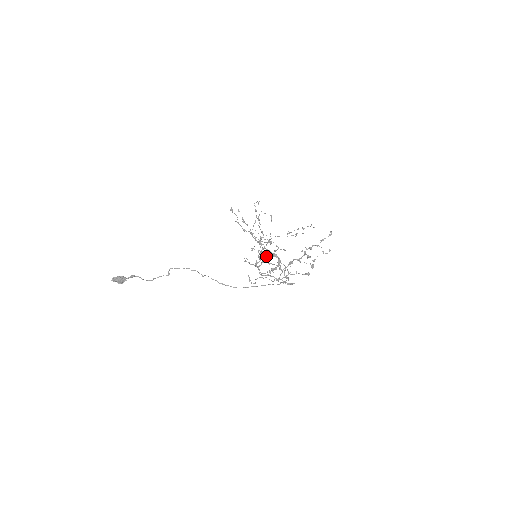
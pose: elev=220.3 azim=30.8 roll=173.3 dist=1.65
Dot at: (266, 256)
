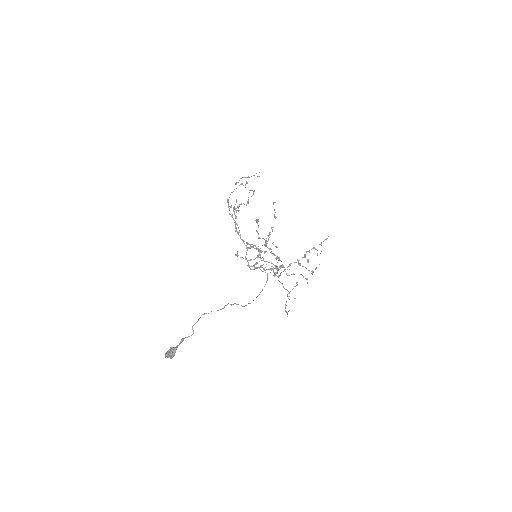
Dot at: (235, 230)
